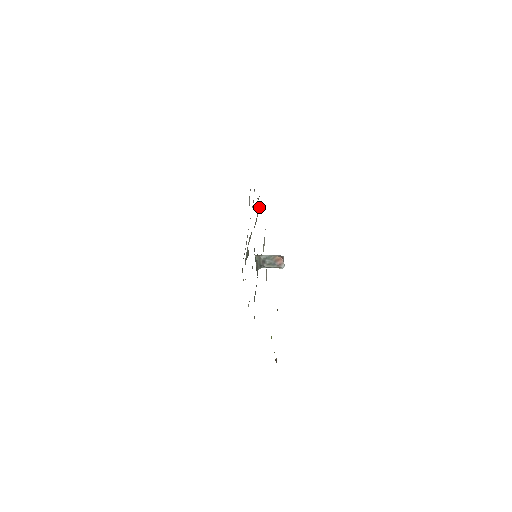
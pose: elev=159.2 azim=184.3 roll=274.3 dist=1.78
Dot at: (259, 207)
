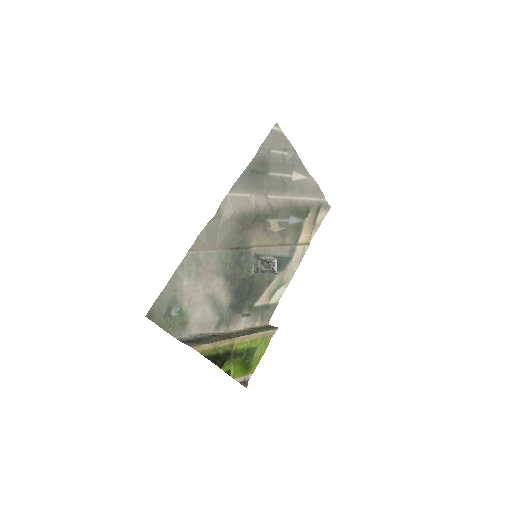
Dot at: (229, 218)
